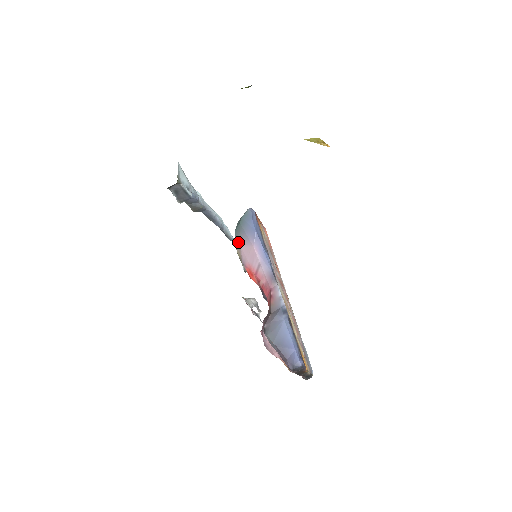
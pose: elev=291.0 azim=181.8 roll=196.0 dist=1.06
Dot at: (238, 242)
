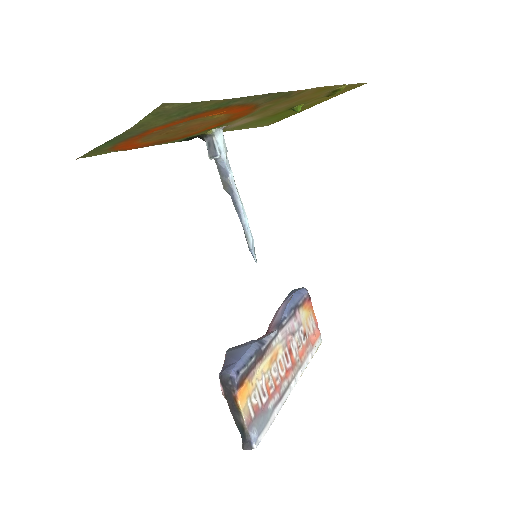
Dot at: occluded
